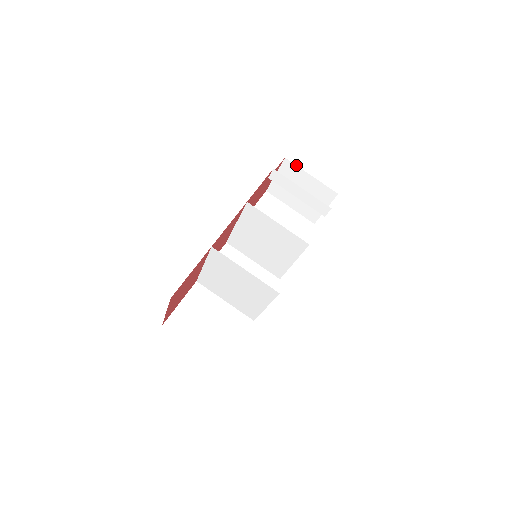
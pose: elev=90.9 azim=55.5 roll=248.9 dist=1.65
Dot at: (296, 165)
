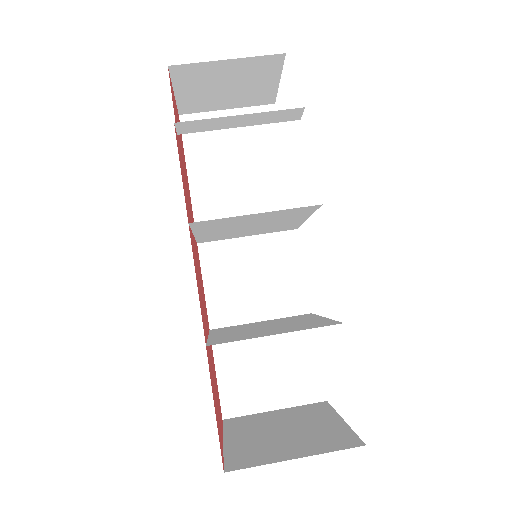
Dot at: (193, 63)
